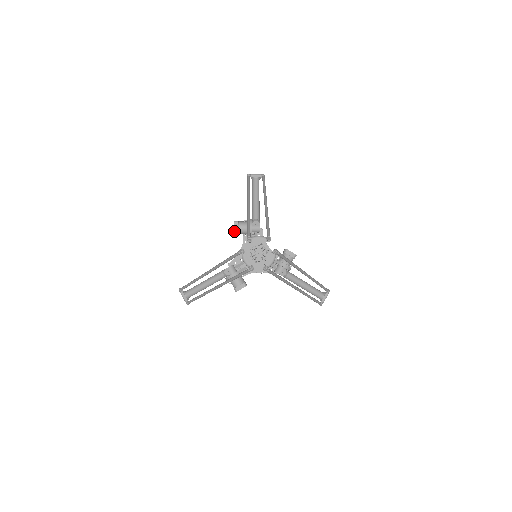
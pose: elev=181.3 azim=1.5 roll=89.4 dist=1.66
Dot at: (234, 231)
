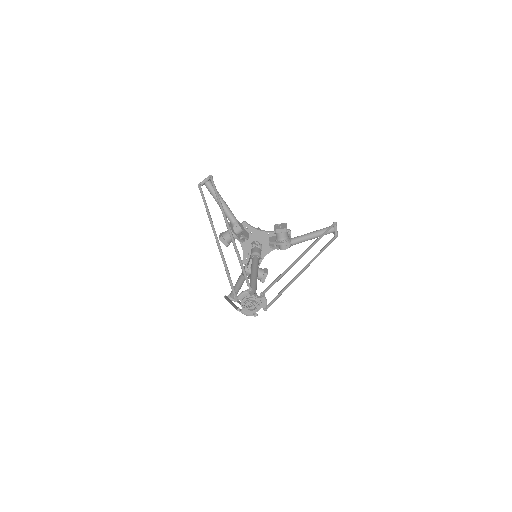
Dot at: occluded
